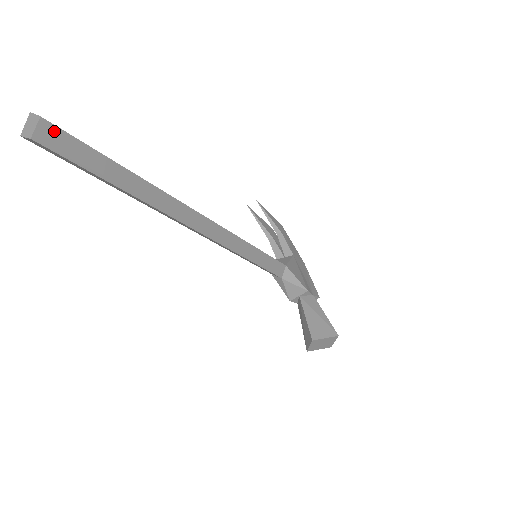
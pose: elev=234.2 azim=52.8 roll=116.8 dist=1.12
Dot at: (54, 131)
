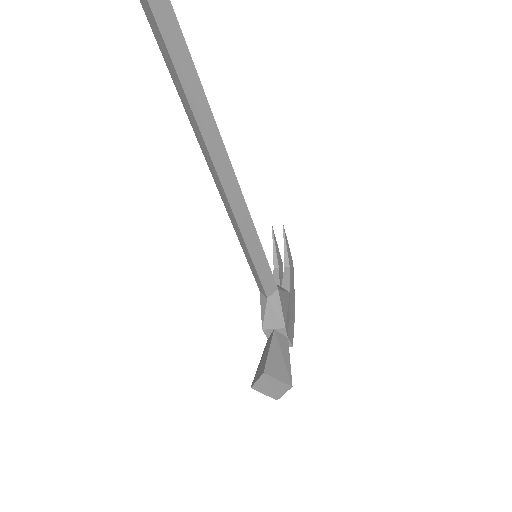
Dot at: out of frame
